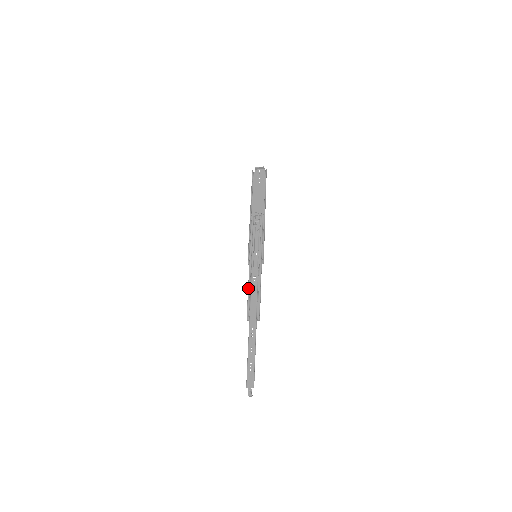
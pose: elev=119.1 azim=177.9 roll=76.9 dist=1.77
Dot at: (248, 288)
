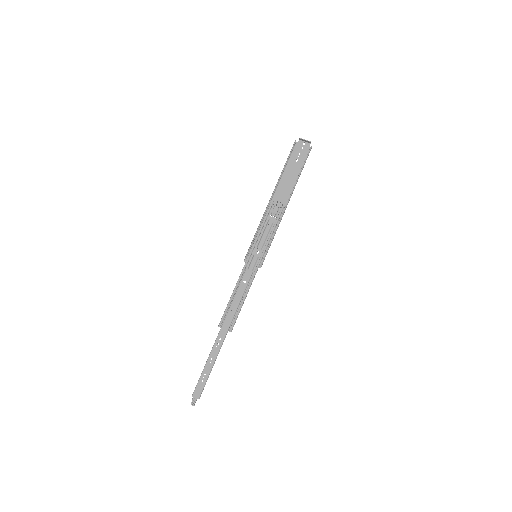
Dot at: (233, 291)
